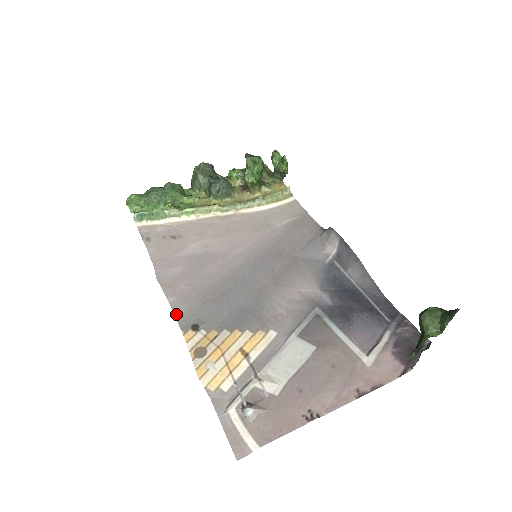
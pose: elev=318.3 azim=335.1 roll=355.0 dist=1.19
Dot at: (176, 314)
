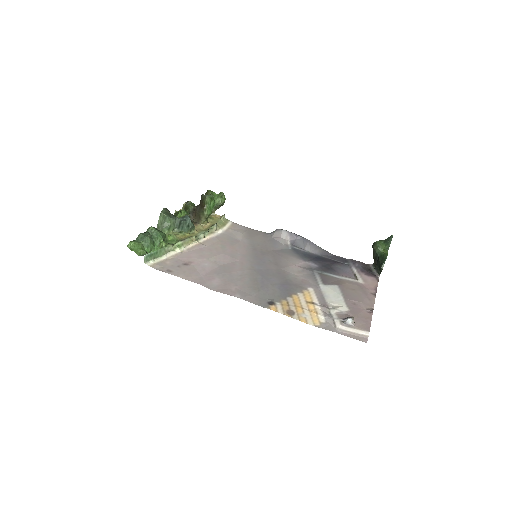
Dot at: (251, 302)
